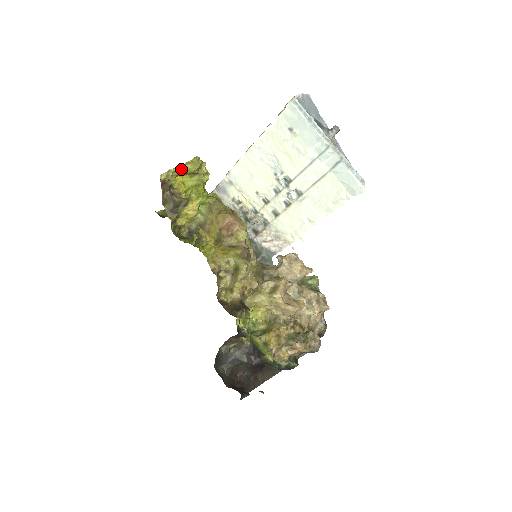
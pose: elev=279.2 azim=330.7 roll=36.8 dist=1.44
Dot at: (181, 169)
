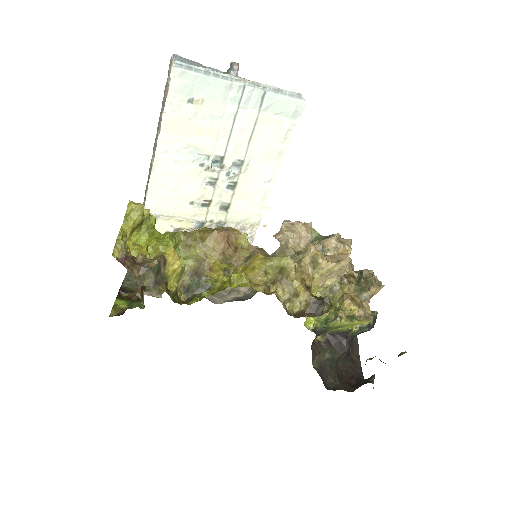
Dot at: (125, 230)
